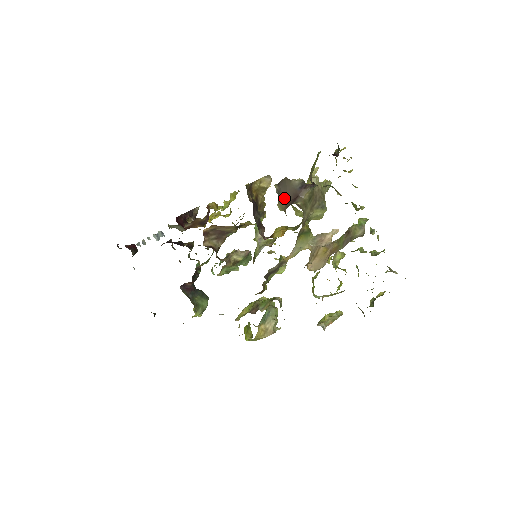
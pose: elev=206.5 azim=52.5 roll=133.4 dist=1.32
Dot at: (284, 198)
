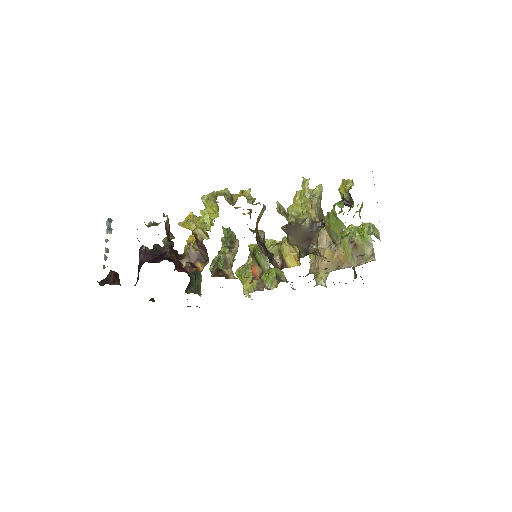
Dot at: (296, 241)
